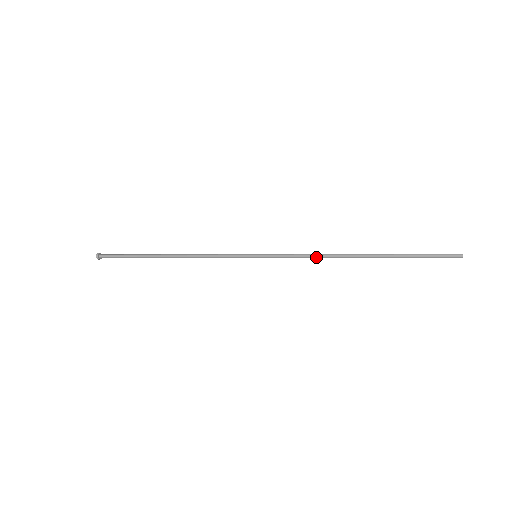
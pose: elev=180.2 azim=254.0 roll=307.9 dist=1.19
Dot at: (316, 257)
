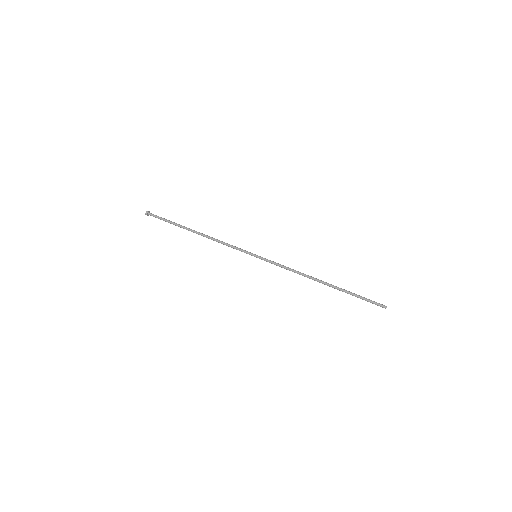
Dot at: occluded
